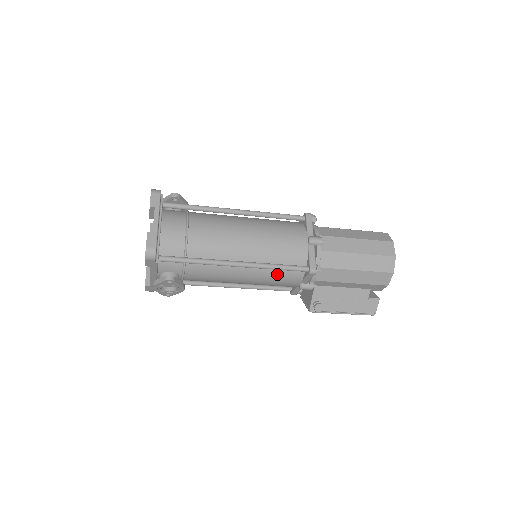
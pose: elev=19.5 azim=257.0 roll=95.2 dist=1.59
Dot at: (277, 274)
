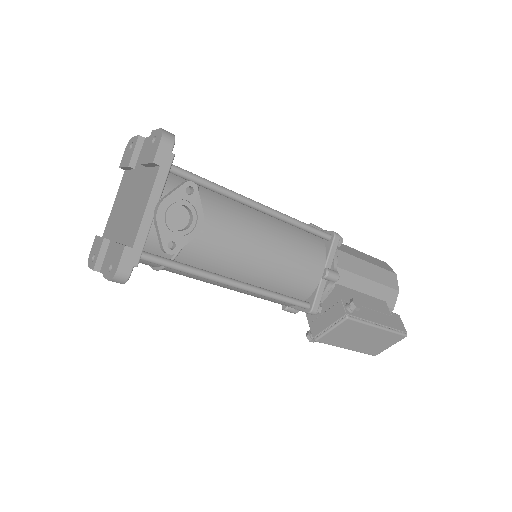
Dot at: (300, 243)
